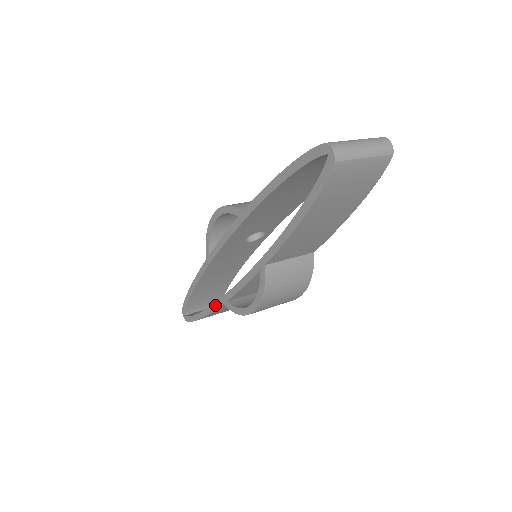
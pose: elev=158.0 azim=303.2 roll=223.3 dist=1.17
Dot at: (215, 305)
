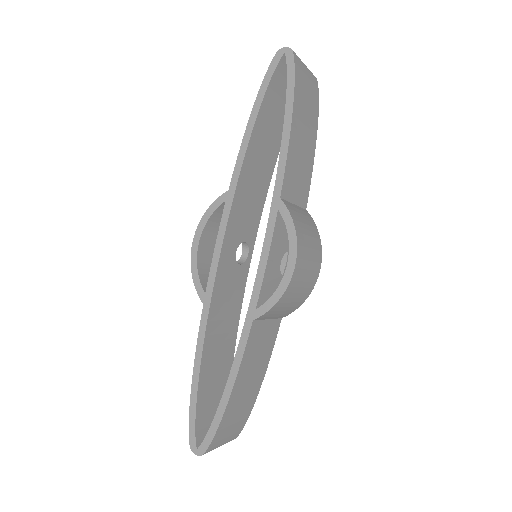
Dot at: (241, 342)
